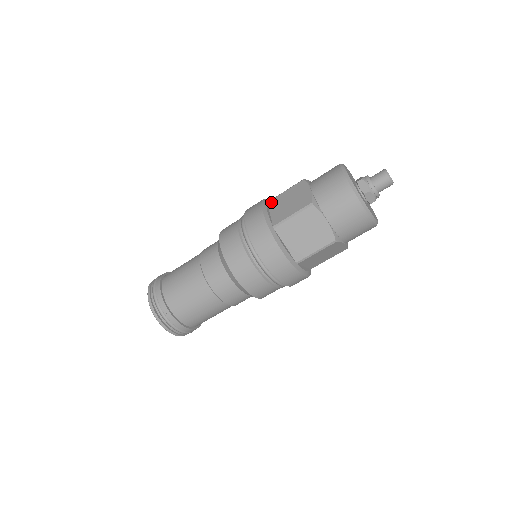
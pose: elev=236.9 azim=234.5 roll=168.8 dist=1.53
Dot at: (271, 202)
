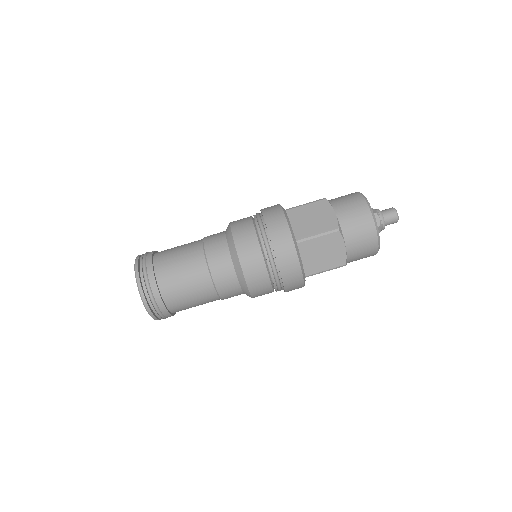
Dot at: (290, 212)
